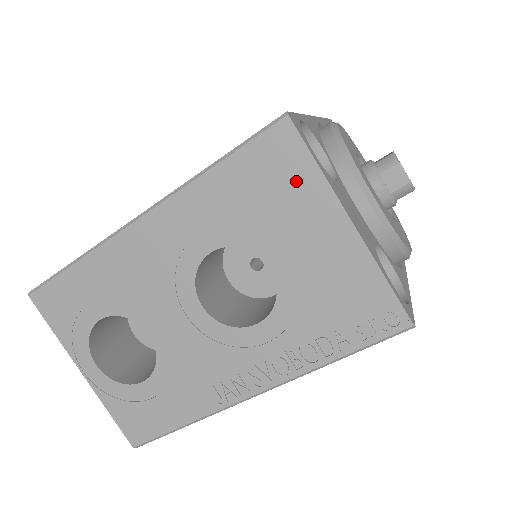
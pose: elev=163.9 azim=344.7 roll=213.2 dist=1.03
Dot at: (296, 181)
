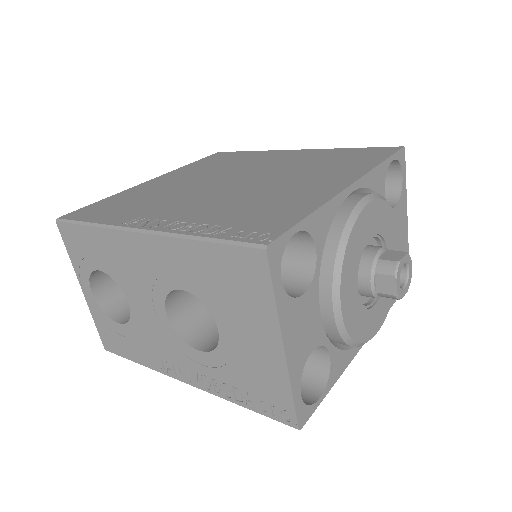
Dot at: (255, 295)
